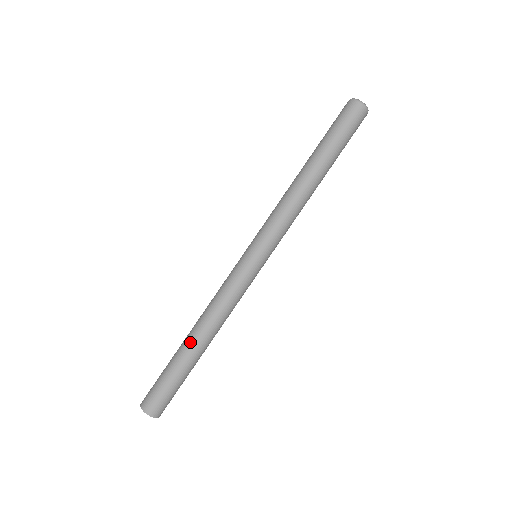
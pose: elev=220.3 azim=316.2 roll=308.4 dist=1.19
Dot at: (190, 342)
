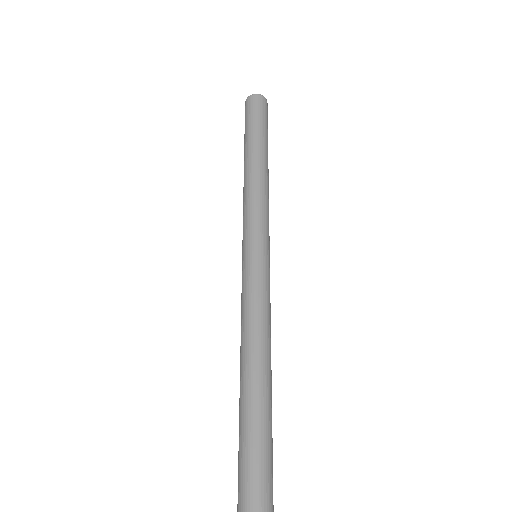
Dot at: (240, 383)
